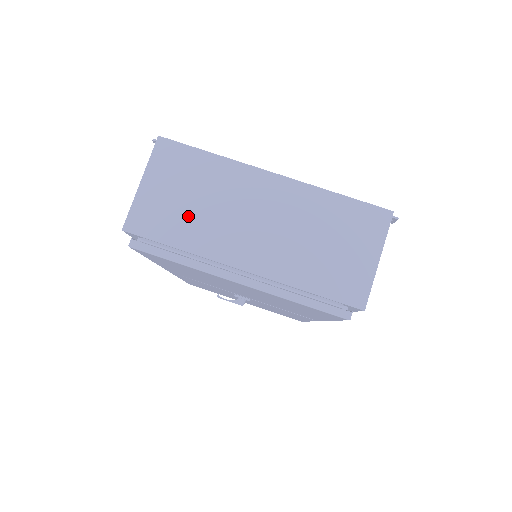
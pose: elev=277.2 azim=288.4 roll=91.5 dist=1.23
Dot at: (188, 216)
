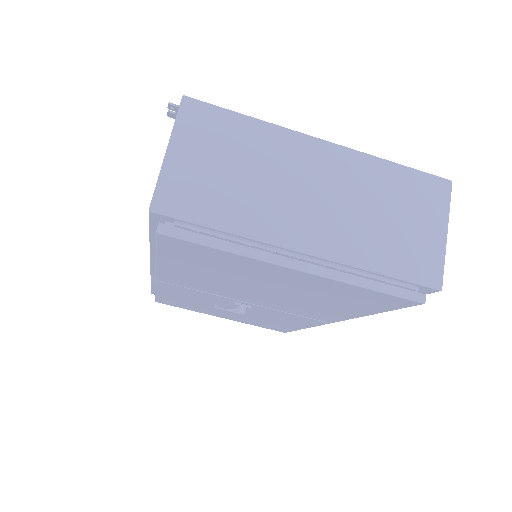
Dot at: (231, 191)
